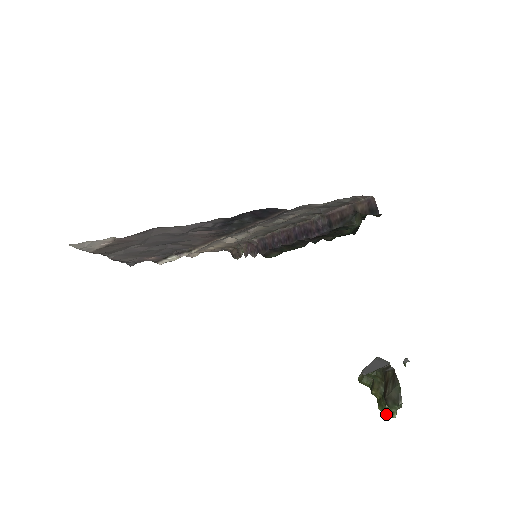
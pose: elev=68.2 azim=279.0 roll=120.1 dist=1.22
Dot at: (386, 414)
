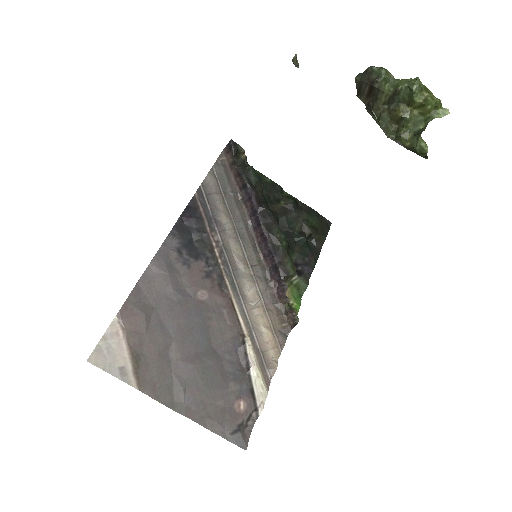
Dot at: (414, 87)
